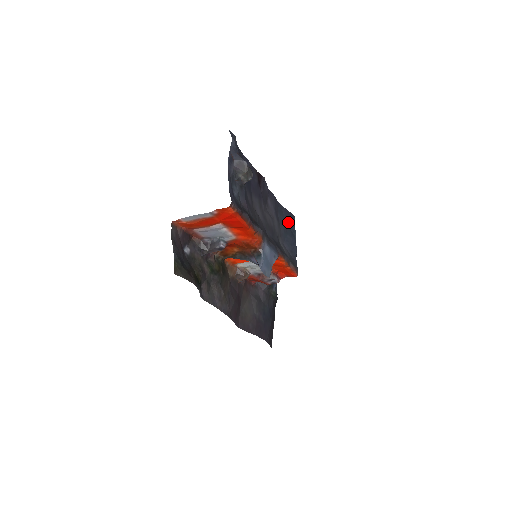
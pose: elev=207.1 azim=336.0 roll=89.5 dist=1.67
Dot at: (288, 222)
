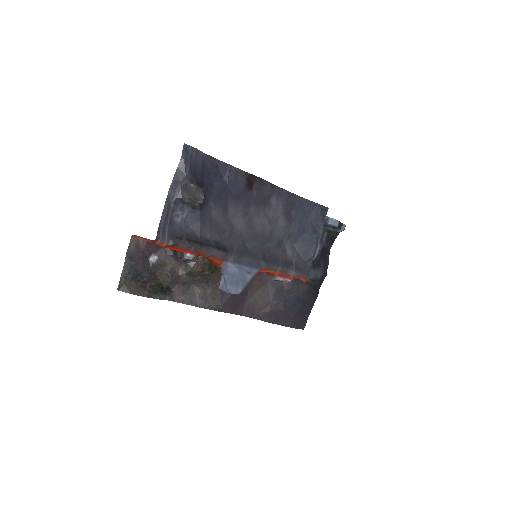
Dot at: (312, 217)
